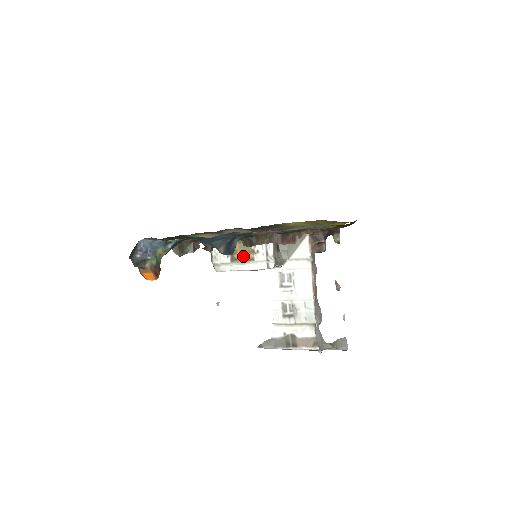
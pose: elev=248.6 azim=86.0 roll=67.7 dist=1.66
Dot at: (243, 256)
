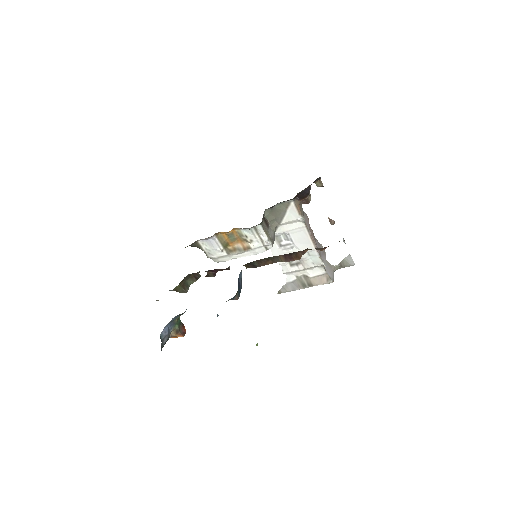
Dot at: (237, 246)
